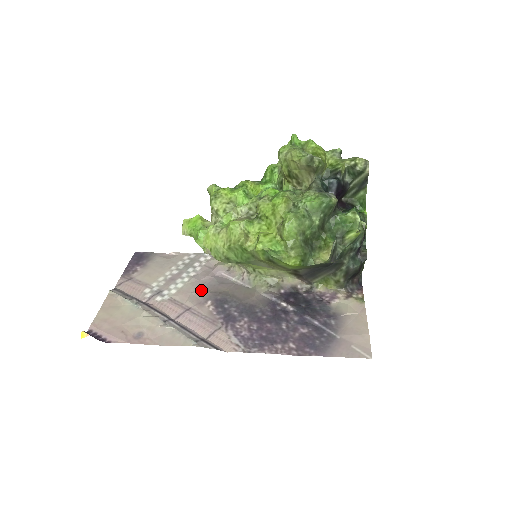
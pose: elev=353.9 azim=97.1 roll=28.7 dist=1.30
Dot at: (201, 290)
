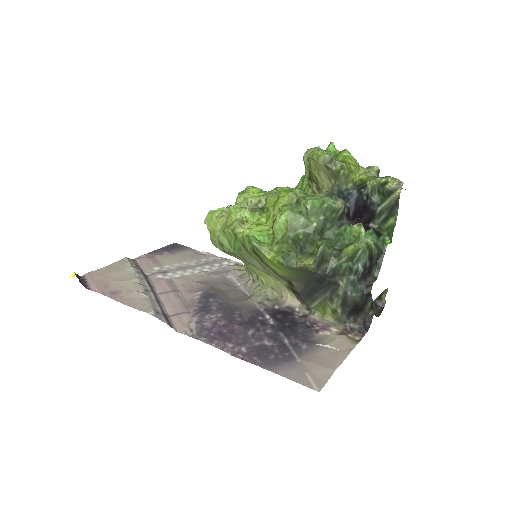
Dot at: (201, 282)
